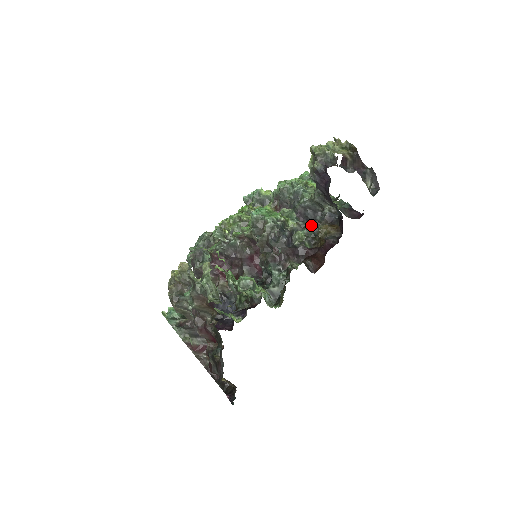
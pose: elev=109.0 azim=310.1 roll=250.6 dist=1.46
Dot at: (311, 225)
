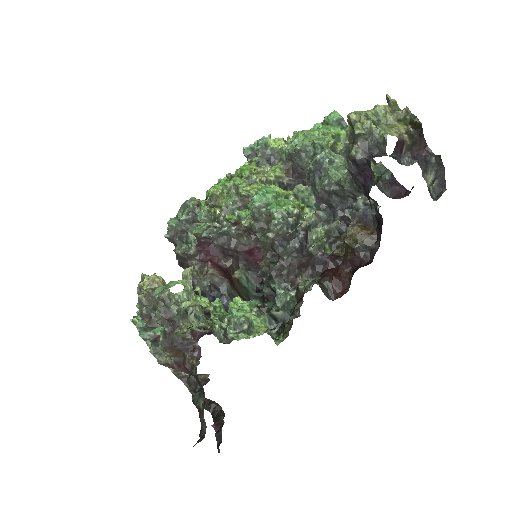
Dot at: (335, 217)
